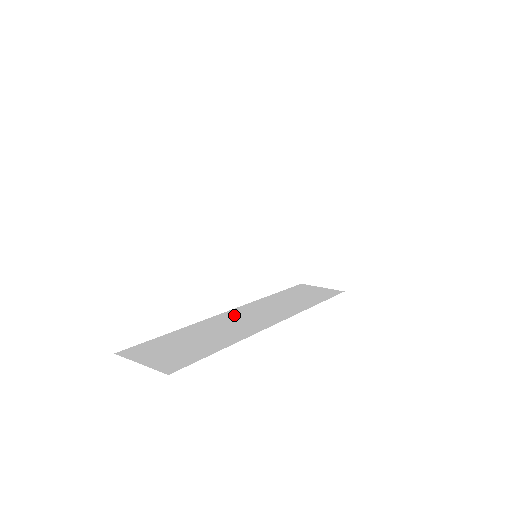
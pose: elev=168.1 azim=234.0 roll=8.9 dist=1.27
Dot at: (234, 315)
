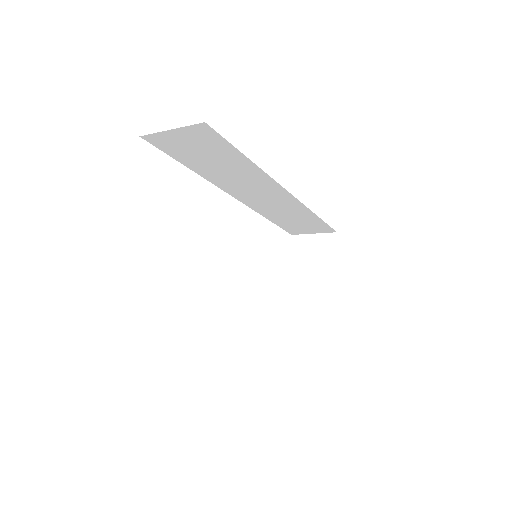
Dot at: occluded
